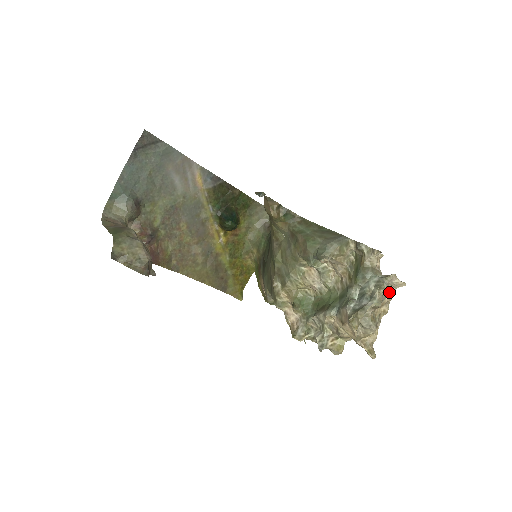
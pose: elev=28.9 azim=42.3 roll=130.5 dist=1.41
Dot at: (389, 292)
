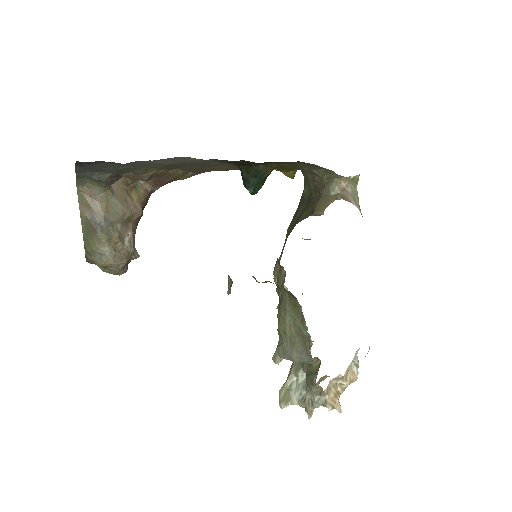
Dot at: (310, 417)
